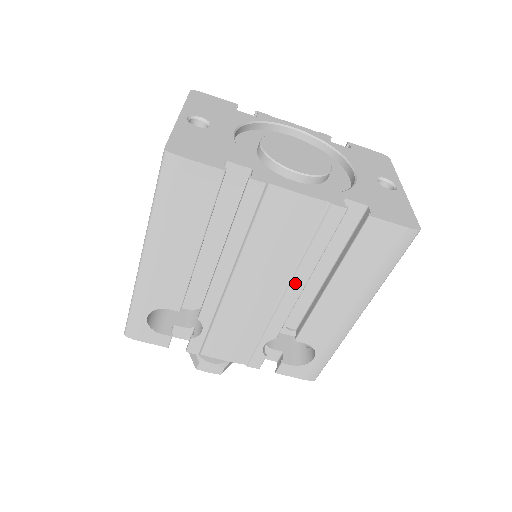
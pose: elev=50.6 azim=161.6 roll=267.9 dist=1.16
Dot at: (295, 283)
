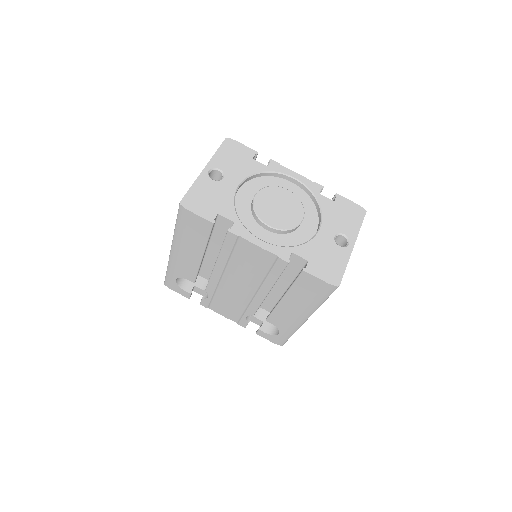
Dot at: (261, 290)
